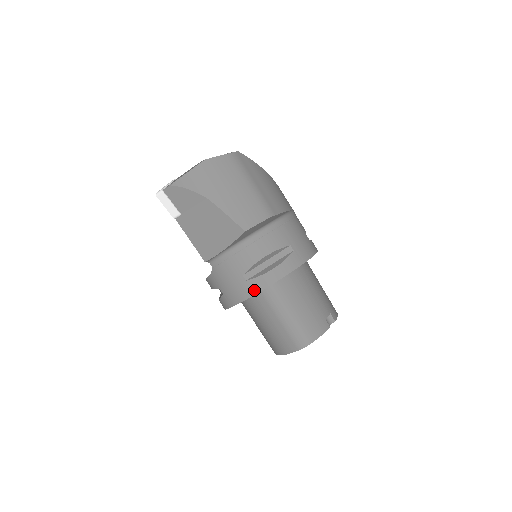
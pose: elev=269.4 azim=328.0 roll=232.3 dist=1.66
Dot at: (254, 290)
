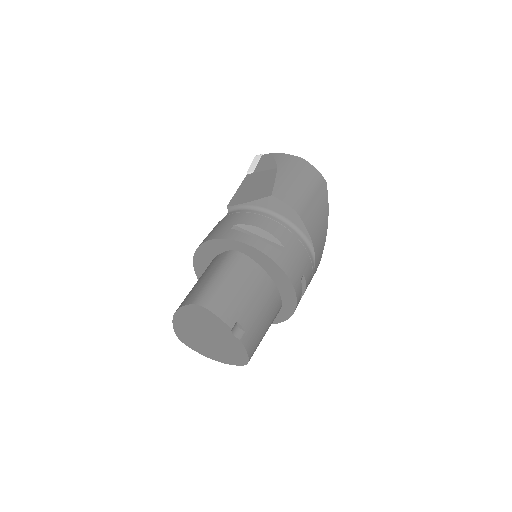
Dot at: (227, 236)
